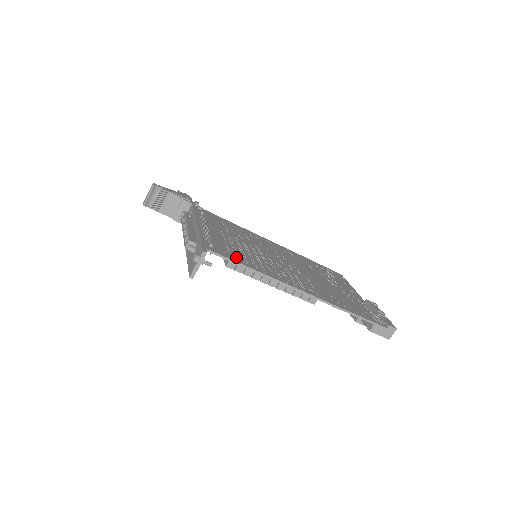
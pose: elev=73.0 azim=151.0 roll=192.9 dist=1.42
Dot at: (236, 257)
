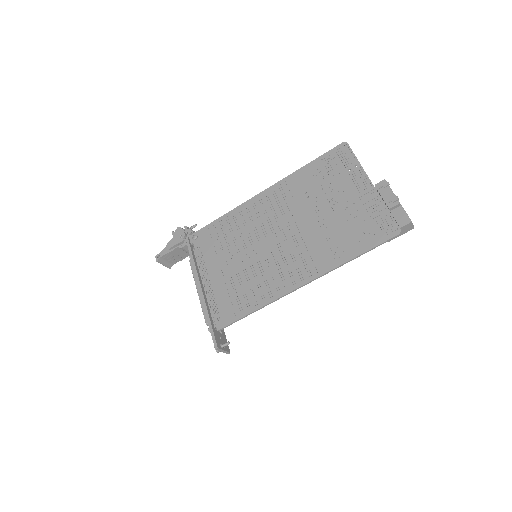
Dot at: (239, 308)
